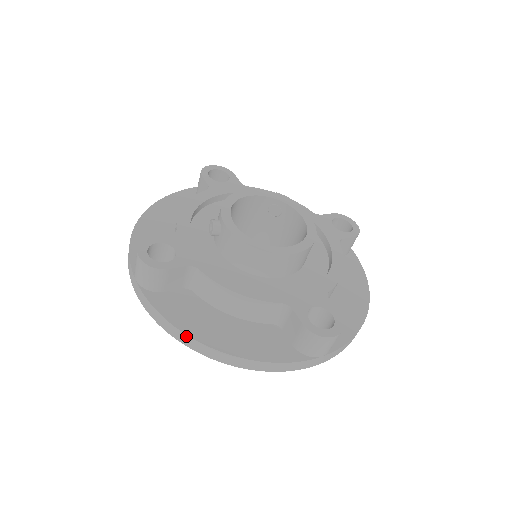
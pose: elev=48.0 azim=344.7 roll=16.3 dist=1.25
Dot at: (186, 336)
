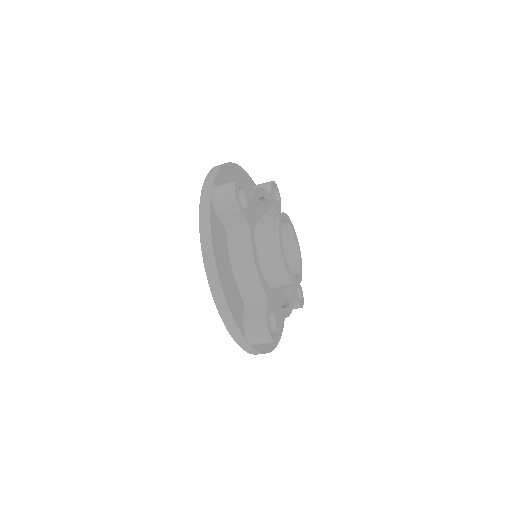
Dot at: (212, 252)
